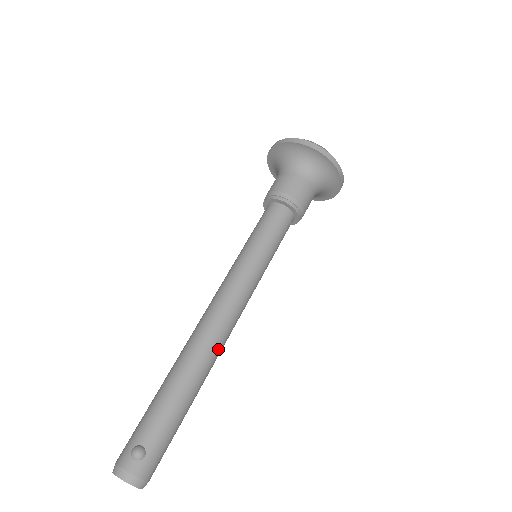
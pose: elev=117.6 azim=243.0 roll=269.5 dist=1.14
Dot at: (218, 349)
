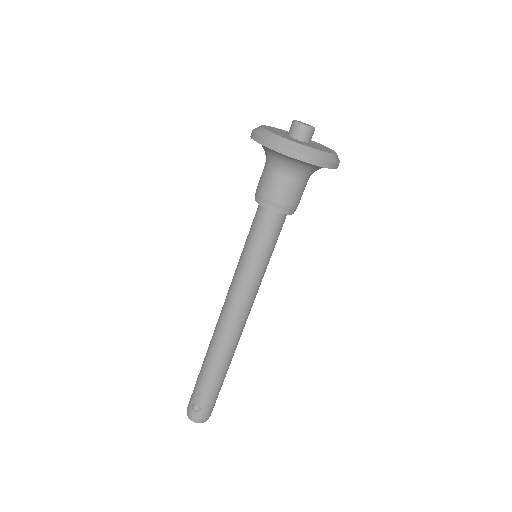
Dot at: (235, 341)
